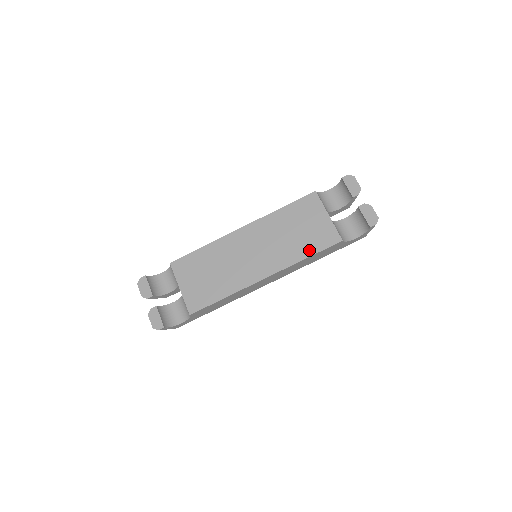
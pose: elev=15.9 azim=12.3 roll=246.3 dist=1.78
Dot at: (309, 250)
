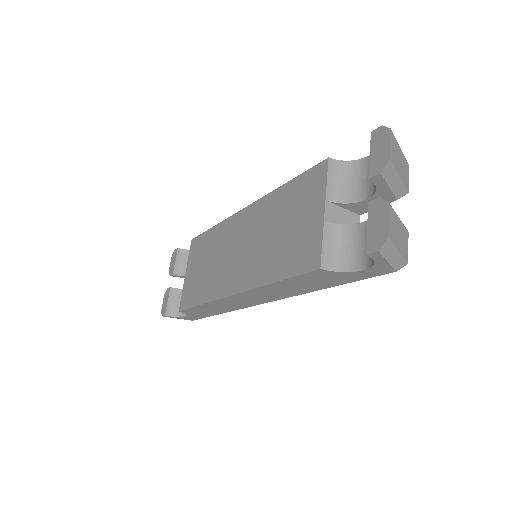
Dot at: (280, 269)
